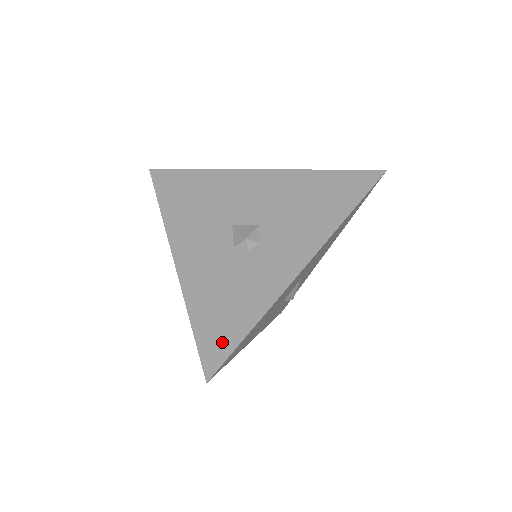
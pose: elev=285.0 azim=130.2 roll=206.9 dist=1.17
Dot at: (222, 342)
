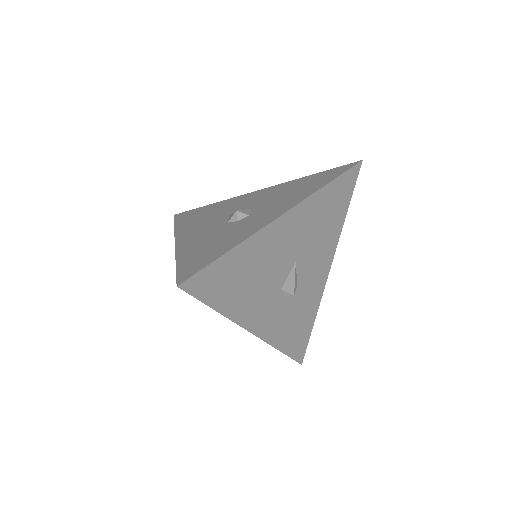
Dot at: (200, 263)
